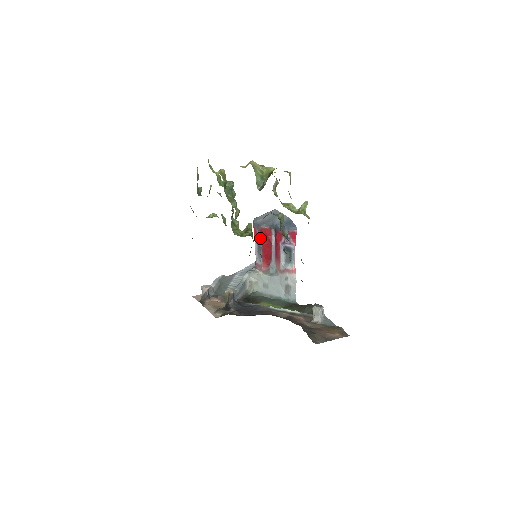
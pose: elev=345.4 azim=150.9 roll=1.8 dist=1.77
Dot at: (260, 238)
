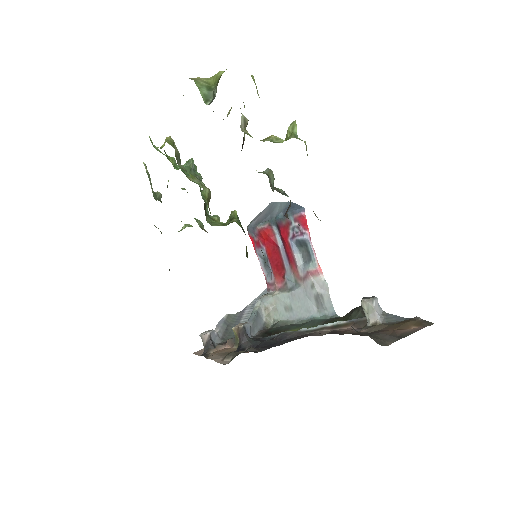
Dot at: (261, 245)
